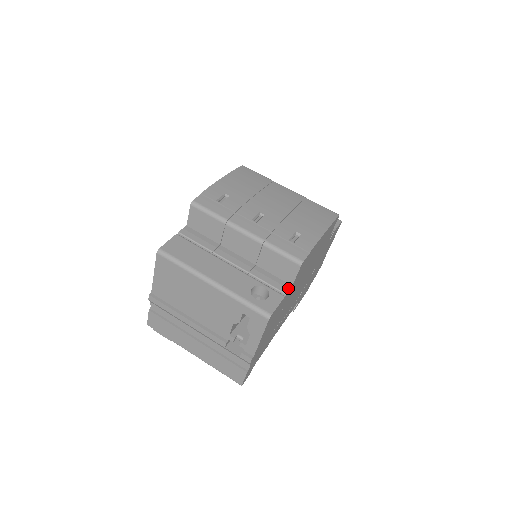
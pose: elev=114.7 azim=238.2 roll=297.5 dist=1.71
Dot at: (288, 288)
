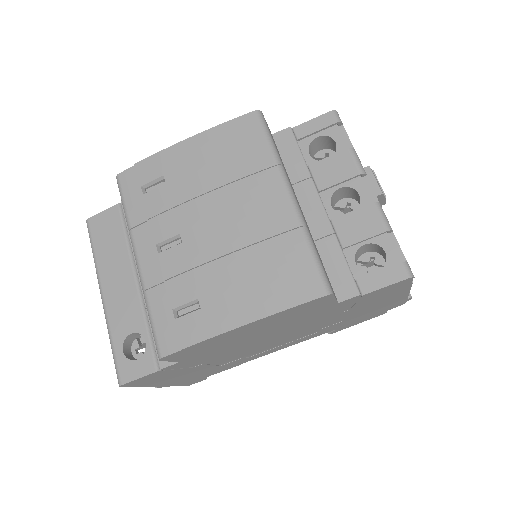
Dot at: (169, 362)
